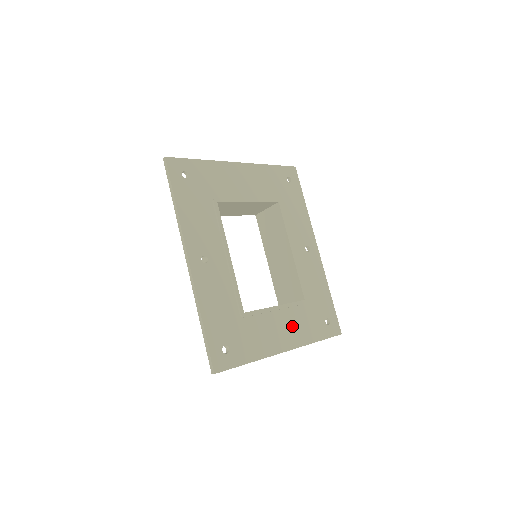
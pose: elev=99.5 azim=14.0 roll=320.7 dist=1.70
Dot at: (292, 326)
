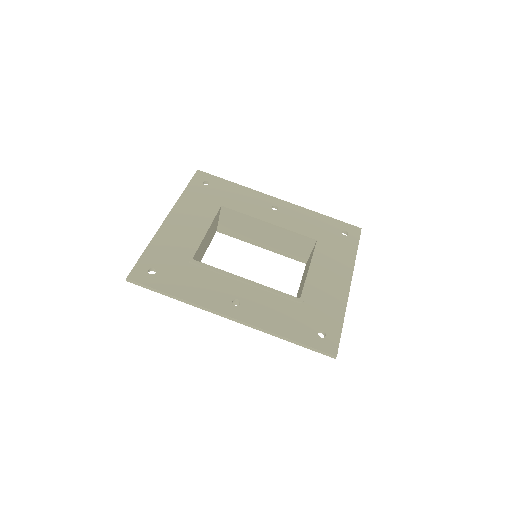
Dot at: (333, 266)
